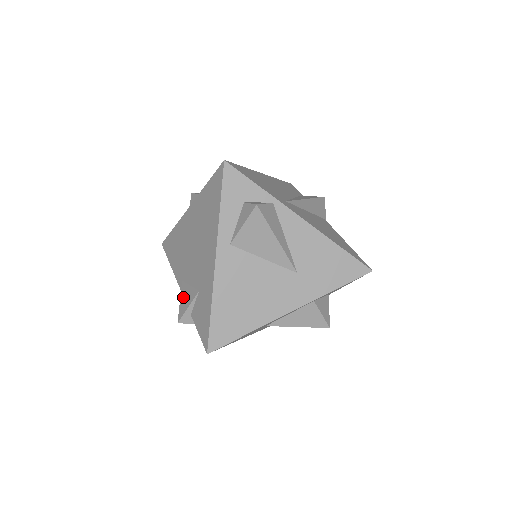
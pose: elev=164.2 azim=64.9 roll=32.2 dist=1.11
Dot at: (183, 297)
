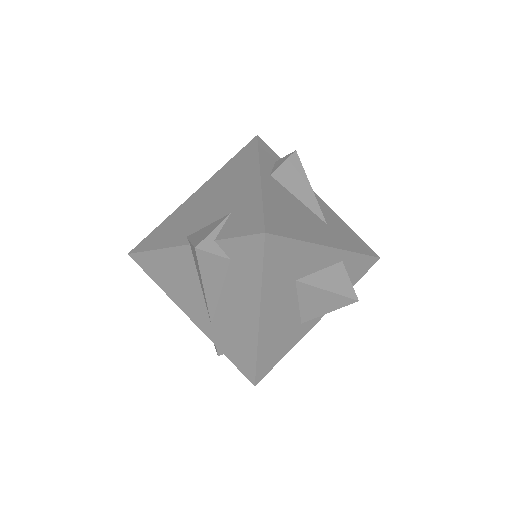
Dot at: (197, 236)
